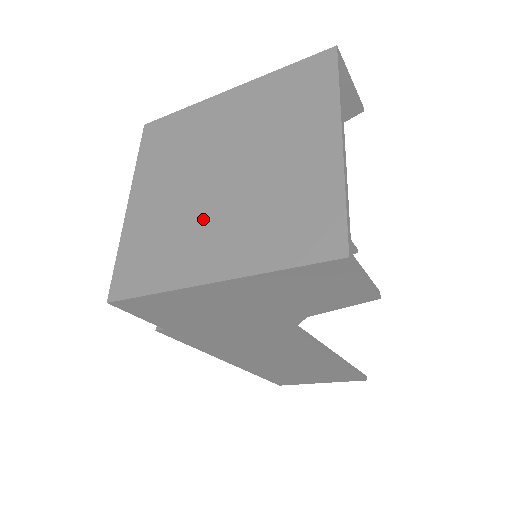
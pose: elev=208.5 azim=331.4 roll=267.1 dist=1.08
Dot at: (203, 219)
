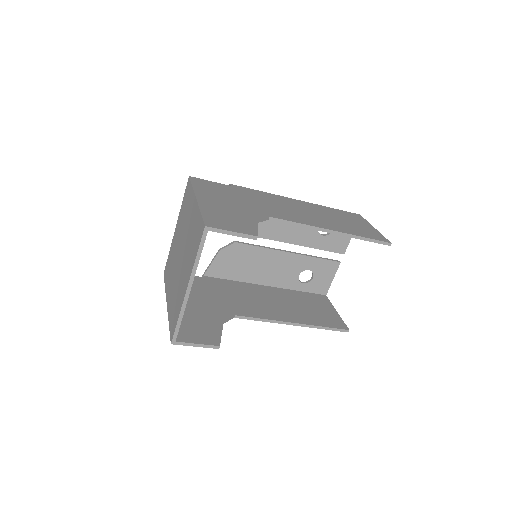
Dot at: (174, 271)
